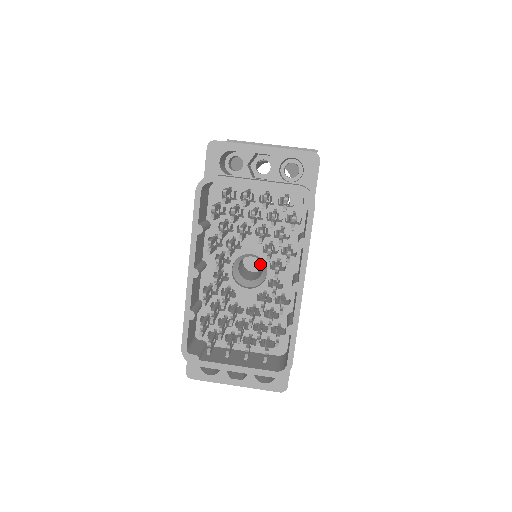
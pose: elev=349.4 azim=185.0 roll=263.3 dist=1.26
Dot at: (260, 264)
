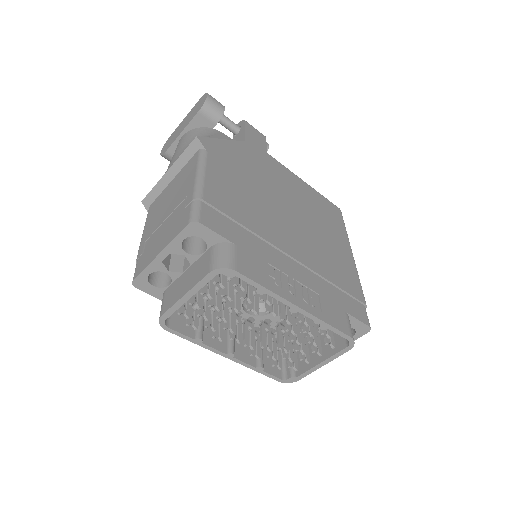
Dot at: occluded
